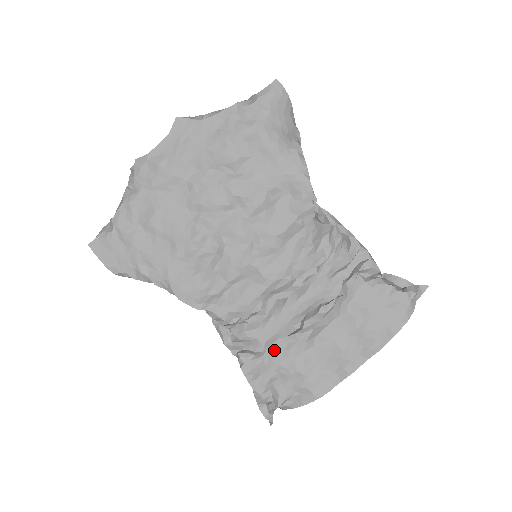
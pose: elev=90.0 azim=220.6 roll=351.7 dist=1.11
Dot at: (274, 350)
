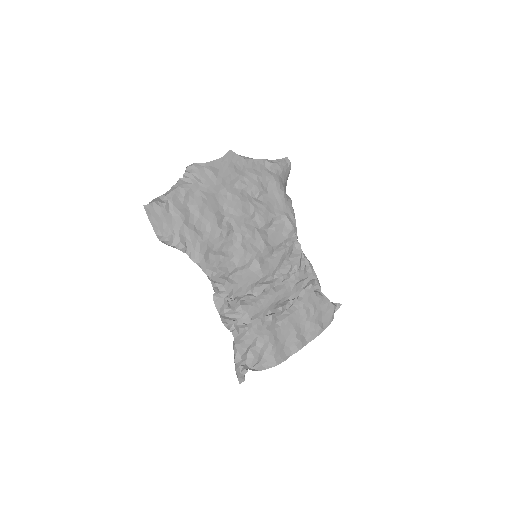
Dot at: (256, 324)
